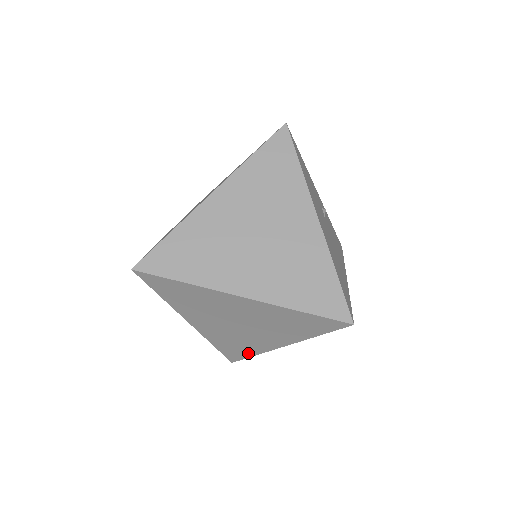
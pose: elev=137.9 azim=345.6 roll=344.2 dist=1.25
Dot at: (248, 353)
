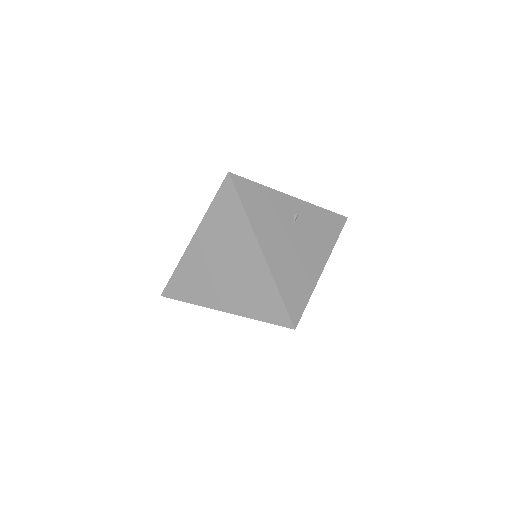
Dot at: occluded
